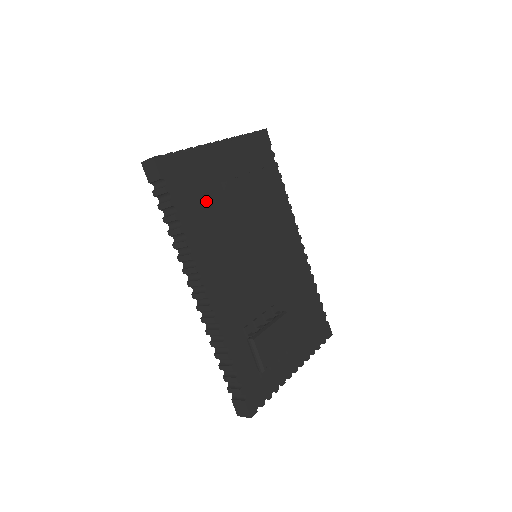
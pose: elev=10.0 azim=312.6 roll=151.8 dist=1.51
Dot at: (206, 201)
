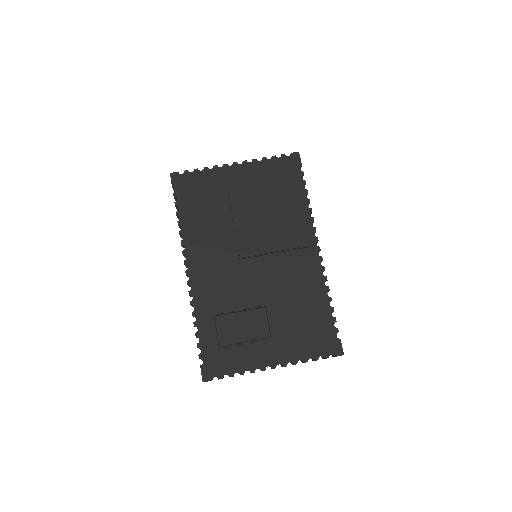
Dot at: (209, 205)
